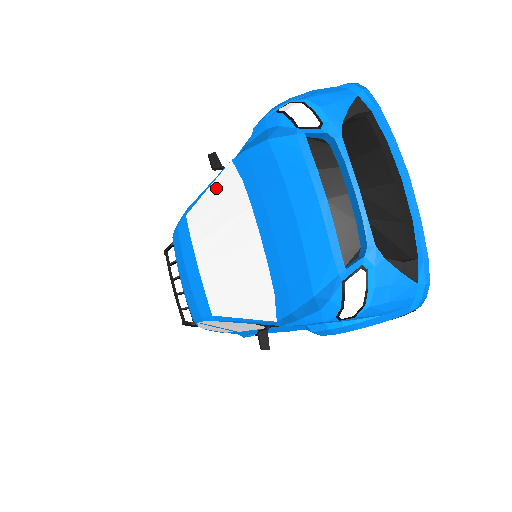
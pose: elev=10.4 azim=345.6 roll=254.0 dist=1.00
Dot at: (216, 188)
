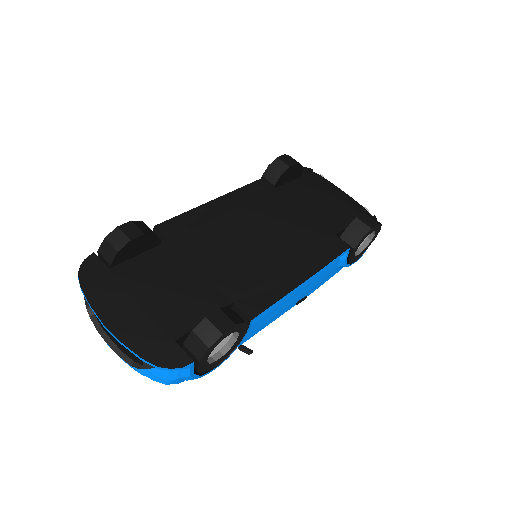
Dot at: occluded
